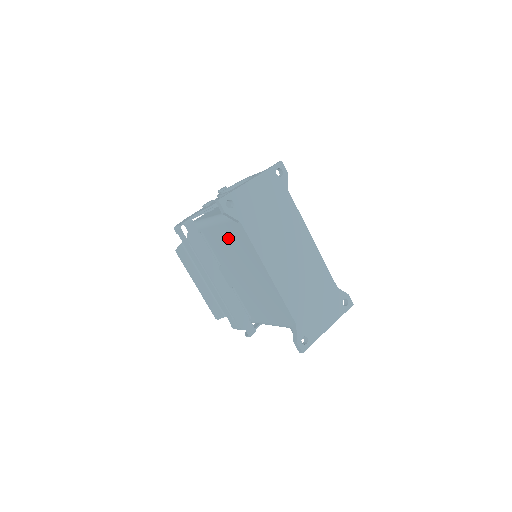
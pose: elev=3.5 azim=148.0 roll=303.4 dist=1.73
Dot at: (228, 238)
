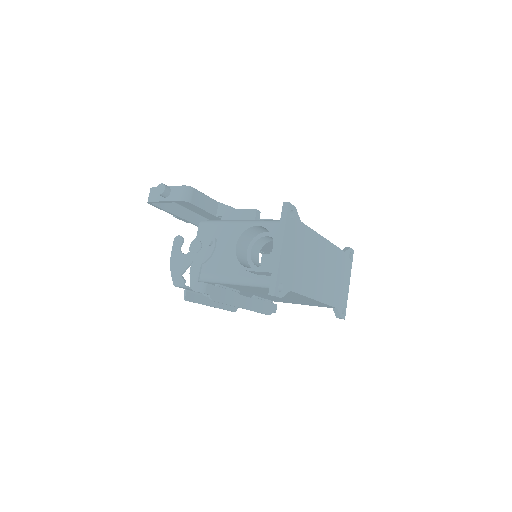
Dot at: (263, 290)
